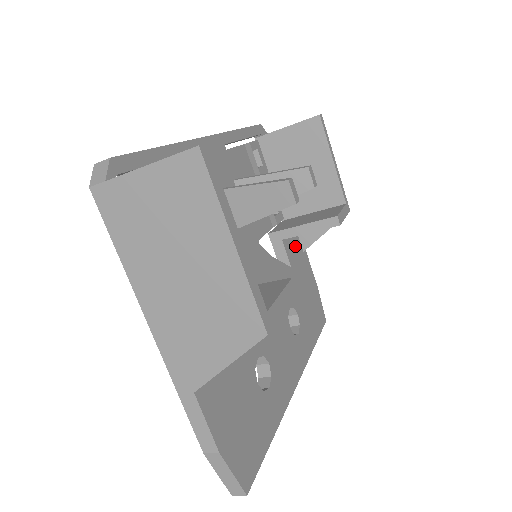
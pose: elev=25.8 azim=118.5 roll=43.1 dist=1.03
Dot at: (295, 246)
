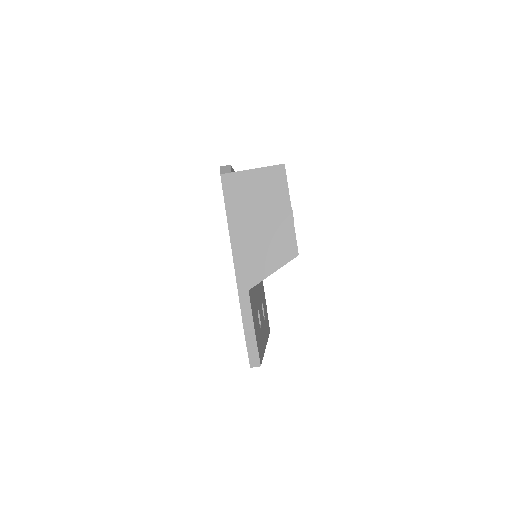
Dot at: occluded
